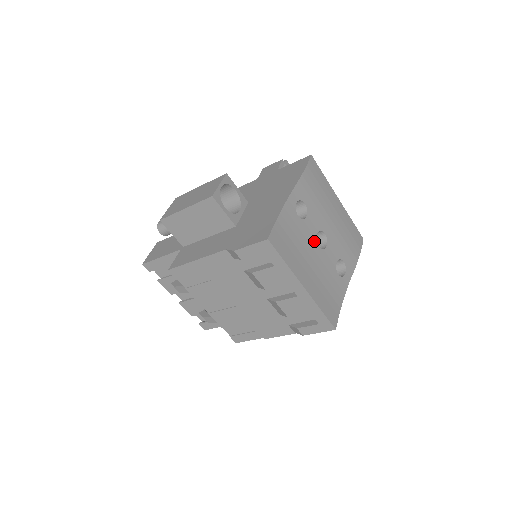
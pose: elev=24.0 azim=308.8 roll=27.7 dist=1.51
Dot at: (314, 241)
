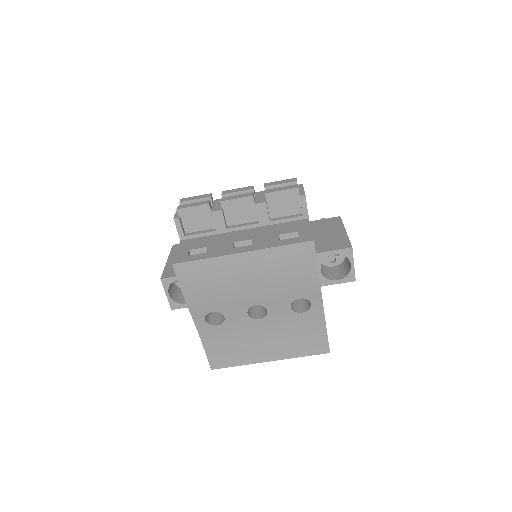
Dot at: (250, 322)
